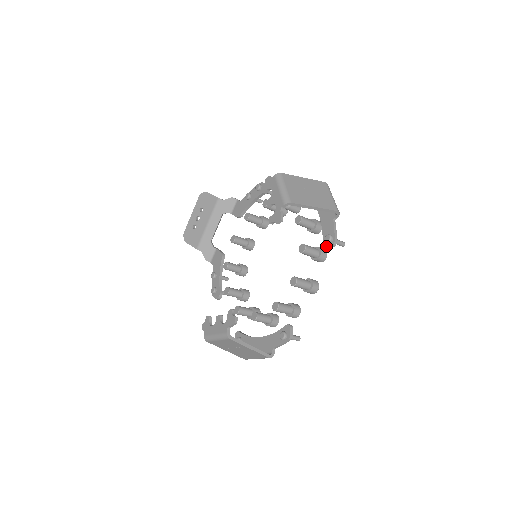
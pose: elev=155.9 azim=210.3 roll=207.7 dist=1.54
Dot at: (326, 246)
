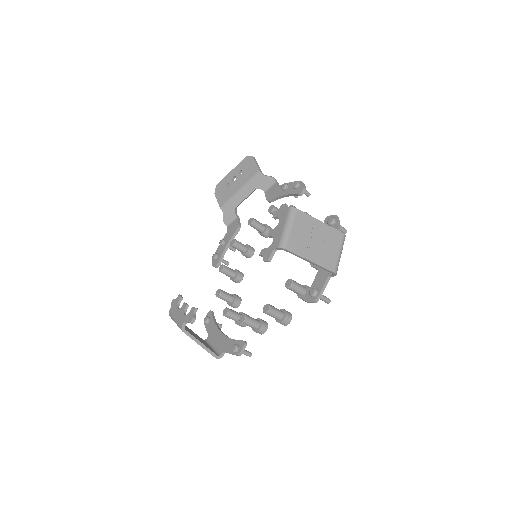
Dot at: (308, 297)
